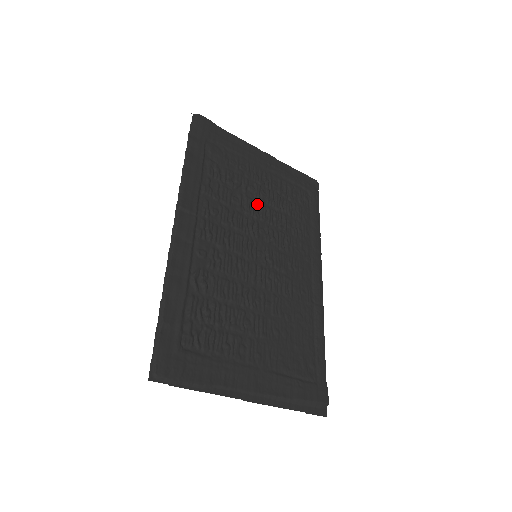
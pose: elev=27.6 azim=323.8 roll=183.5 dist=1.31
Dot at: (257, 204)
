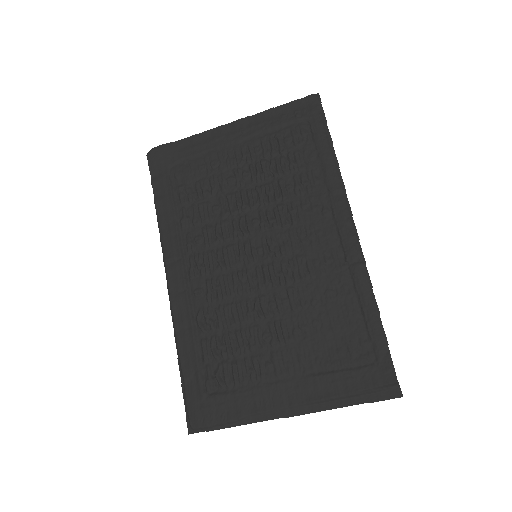
Dot at: (241, 194)
